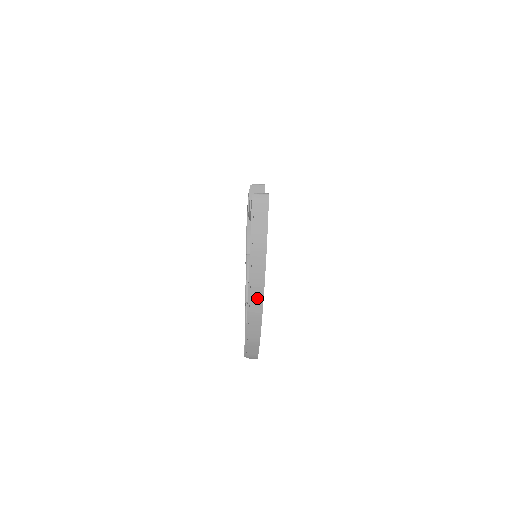
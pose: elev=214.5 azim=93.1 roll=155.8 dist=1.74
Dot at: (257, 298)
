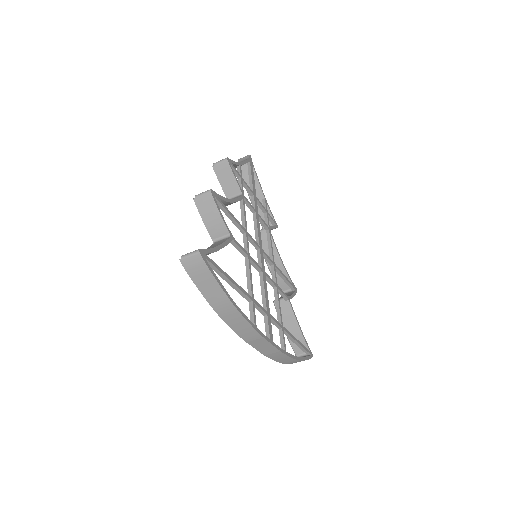
Dot at: (263, 345)
